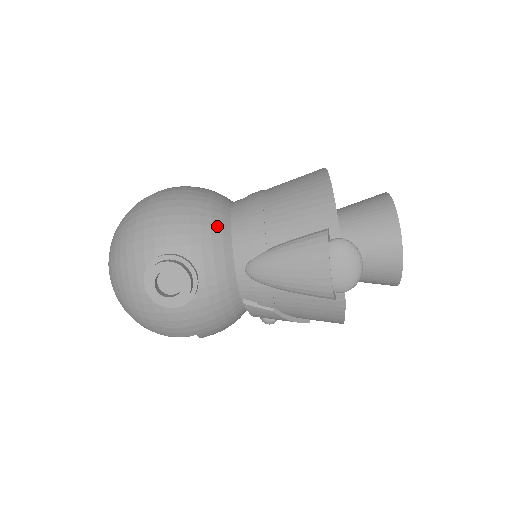
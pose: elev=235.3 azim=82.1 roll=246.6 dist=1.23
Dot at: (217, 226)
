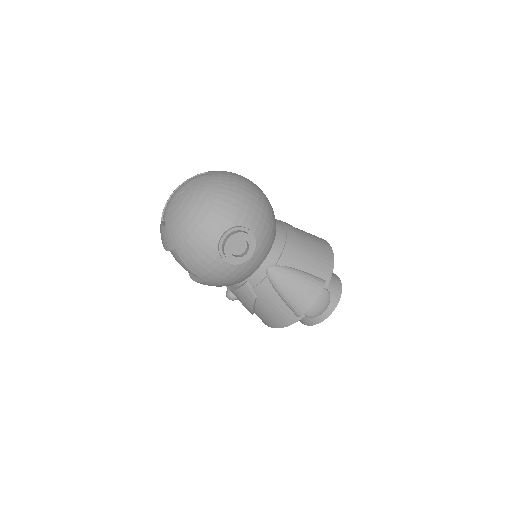
Dot at: (273, 232)
